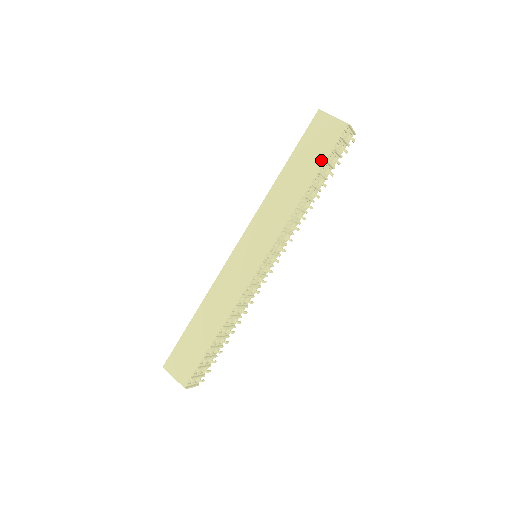
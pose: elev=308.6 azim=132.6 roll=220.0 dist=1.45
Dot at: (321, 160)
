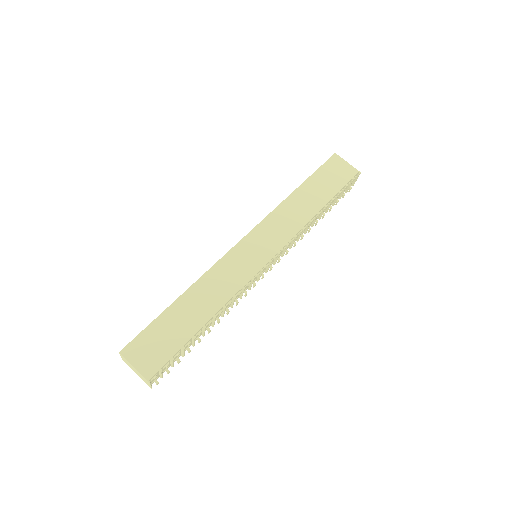
Dot at: (335, 190)
